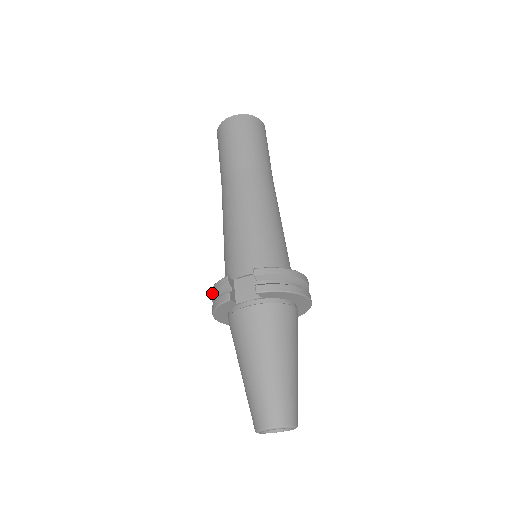
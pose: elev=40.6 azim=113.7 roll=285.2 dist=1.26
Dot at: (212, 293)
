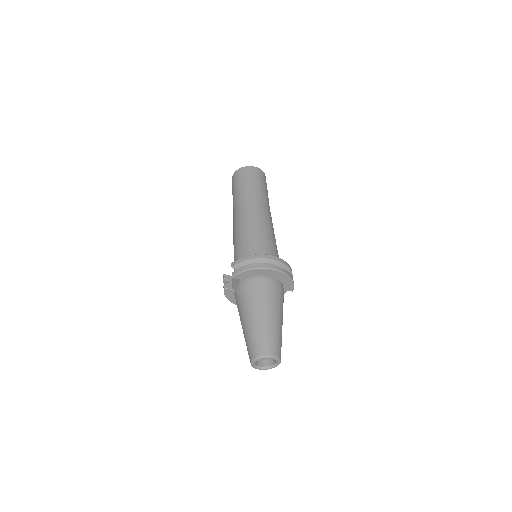
Dot at: occluded
